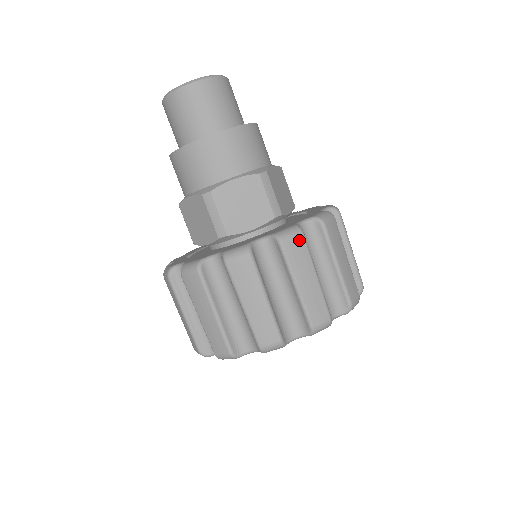
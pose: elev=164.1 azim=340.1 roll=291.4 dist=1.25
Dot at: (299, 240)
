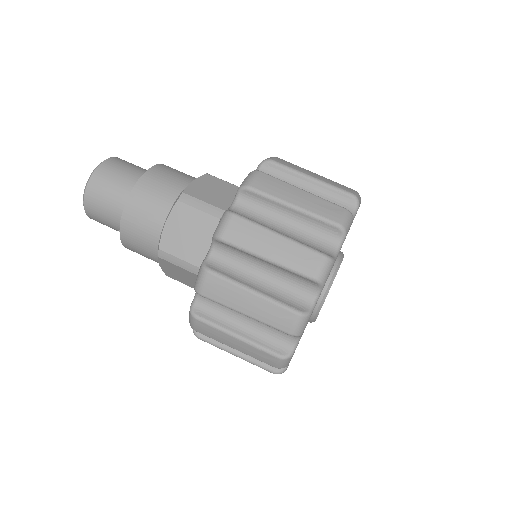
Dot at: (279, 159)
